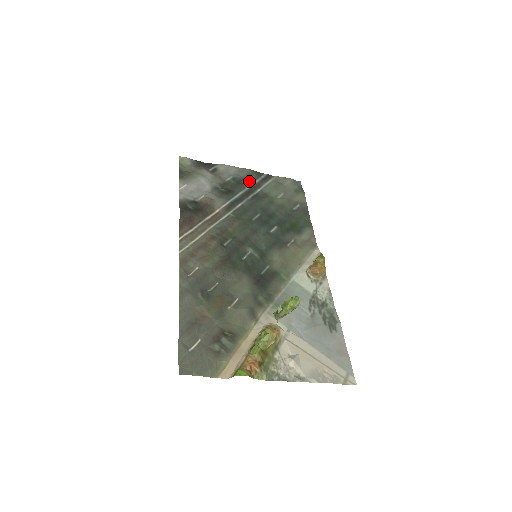
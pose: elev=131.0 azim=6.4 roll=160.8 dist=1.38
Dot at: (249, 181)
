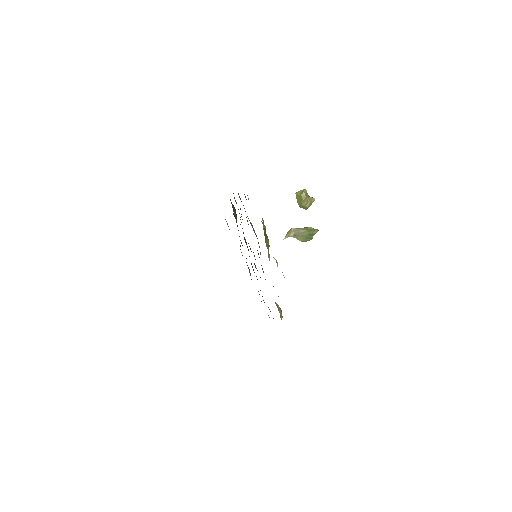
Dot at: (249, 270)
